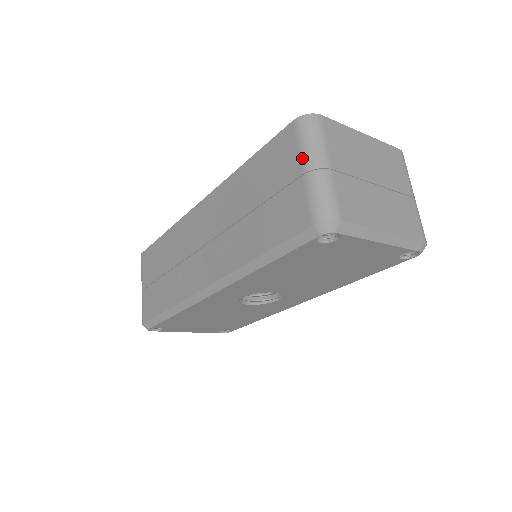
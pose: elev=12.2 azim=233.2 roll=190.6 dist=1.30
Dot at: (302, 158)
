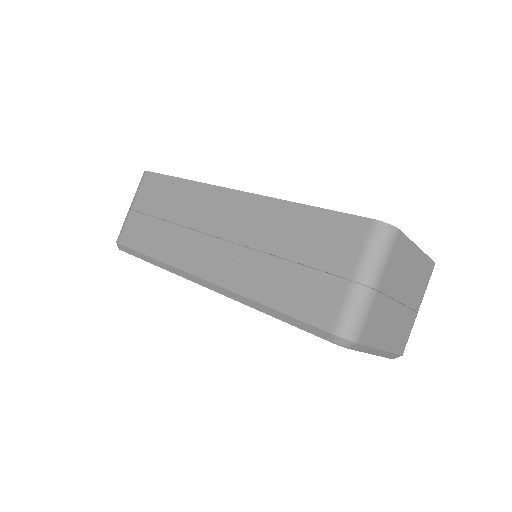
Dot at: (360, 265)
